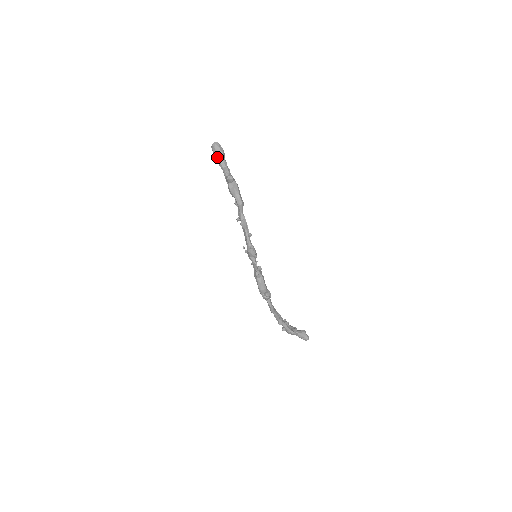
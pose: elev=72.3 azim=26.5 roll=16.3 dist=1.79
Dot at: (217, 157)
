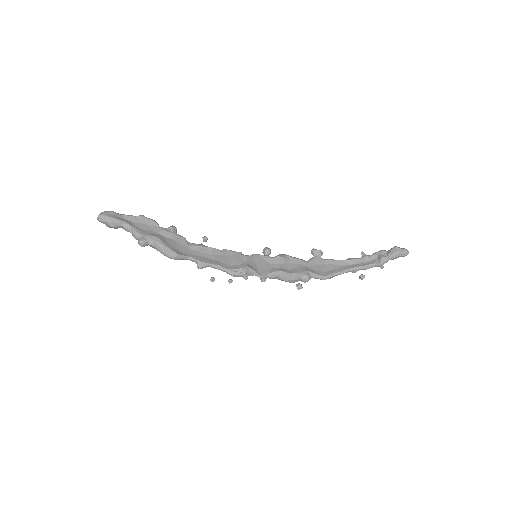
Dot at: (115, 228)
